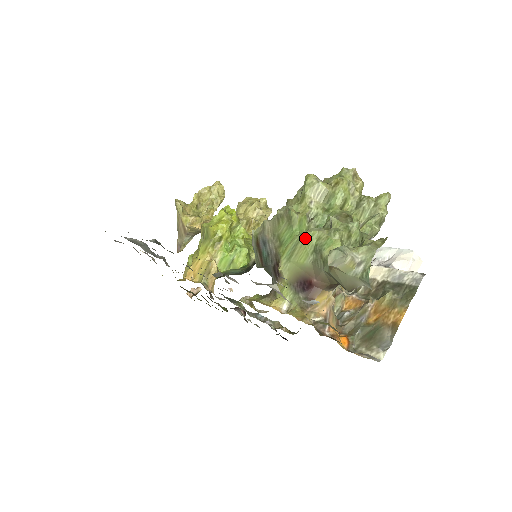
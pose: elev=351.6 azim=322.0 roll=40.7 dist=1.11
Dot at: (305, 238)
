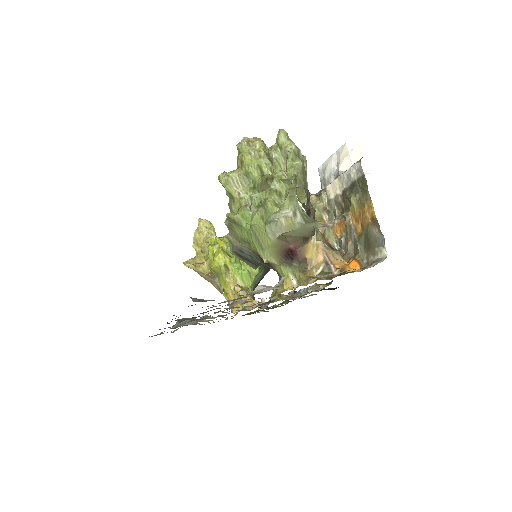
Dot at: (255, 226)
